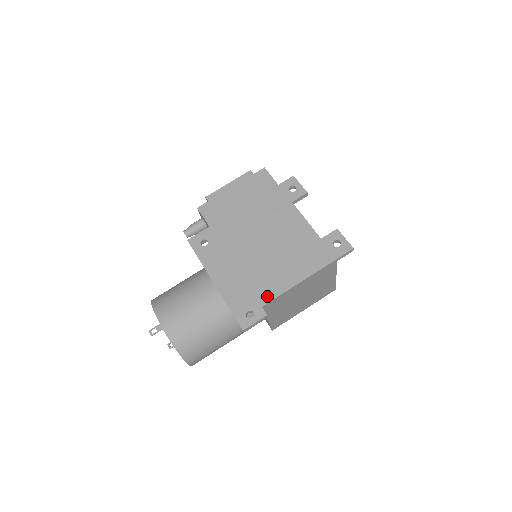
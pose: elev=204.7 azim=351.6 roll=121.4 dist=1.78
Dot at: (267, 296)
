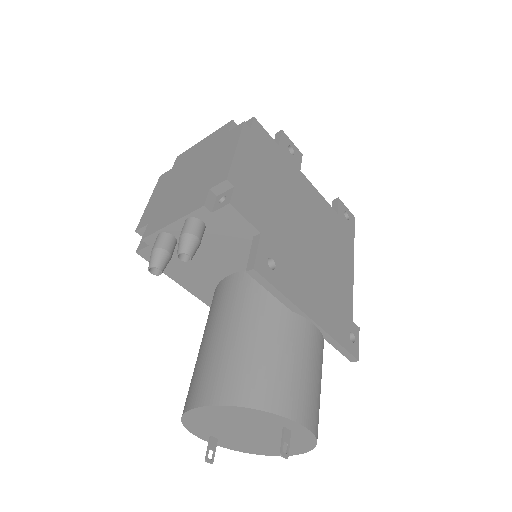
Dot at: (349, 305)
